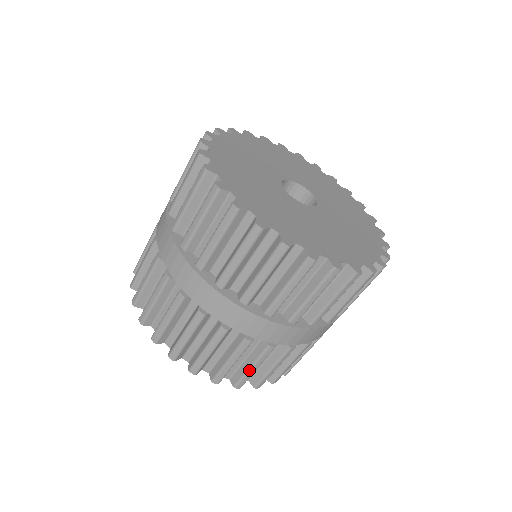
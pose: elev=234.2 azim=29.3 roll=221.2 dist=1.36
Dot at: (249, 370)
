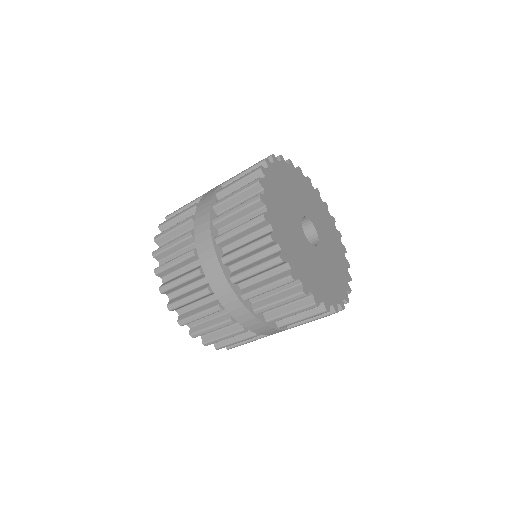
Dot at: occluded
